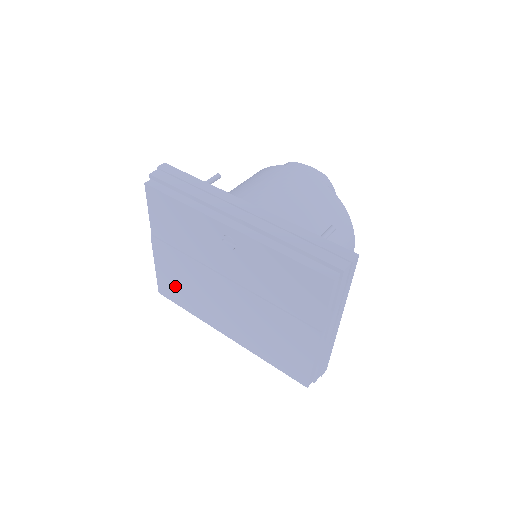
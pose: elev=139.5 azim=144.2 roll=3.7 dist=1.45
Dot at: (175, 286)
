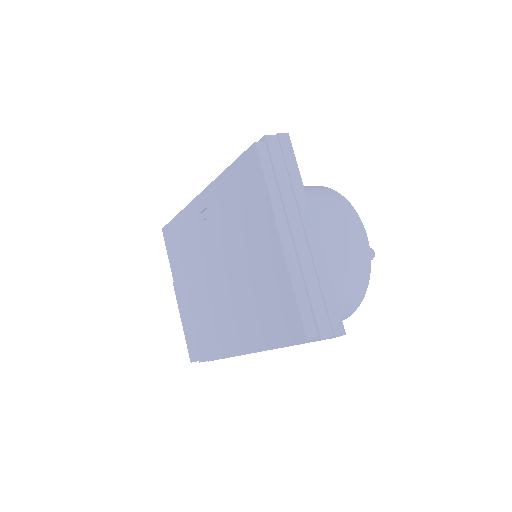
Dot at: (195, 331)
